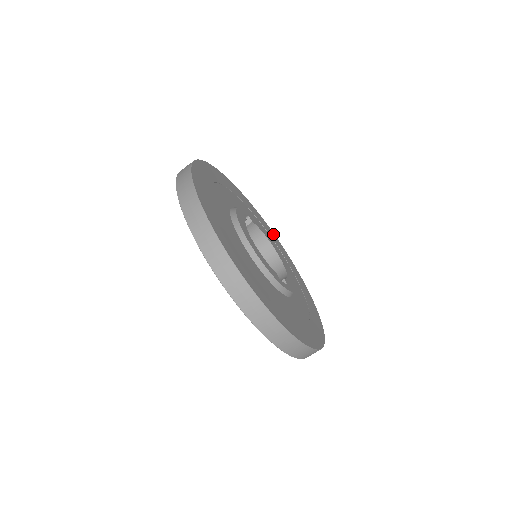
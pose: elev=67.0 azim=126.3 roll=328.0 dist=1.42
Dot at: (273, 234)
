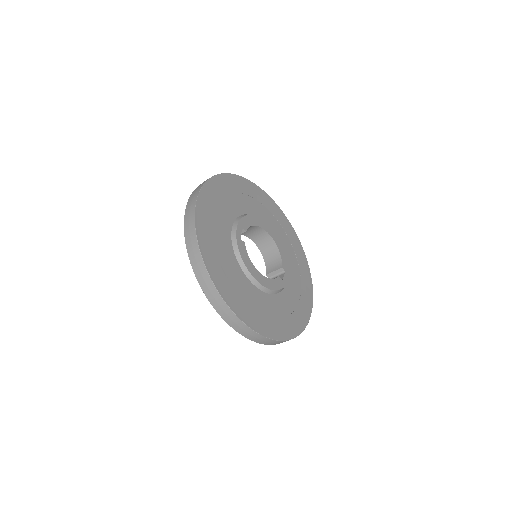
Dot at: (249, 183)
